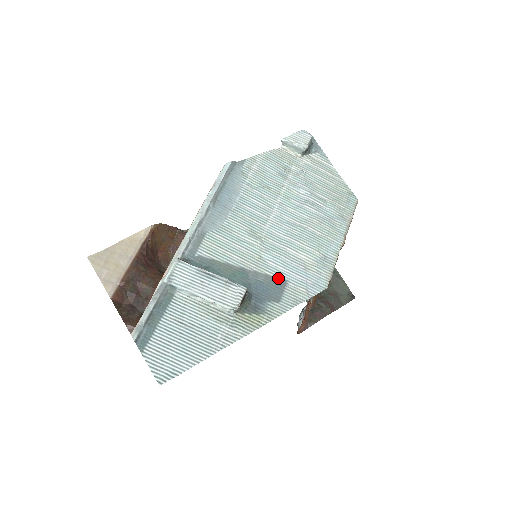
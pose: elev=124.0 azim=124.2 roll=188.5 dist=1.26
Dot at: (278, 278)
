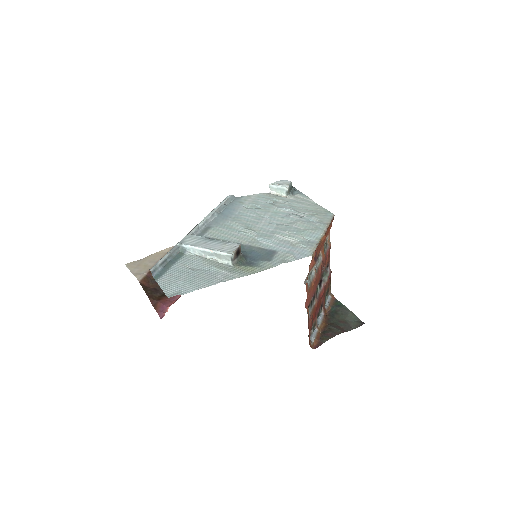
Dot at: (269, 249)
